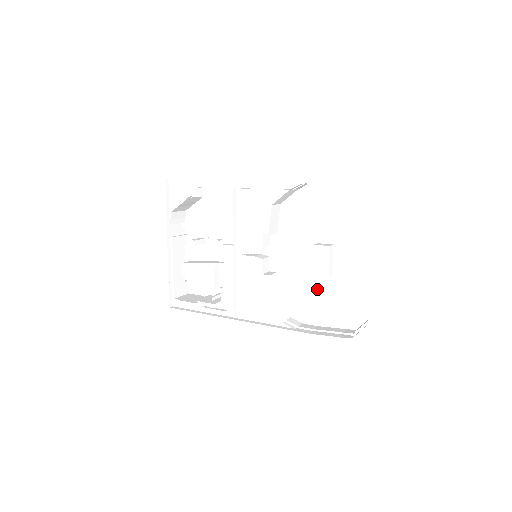
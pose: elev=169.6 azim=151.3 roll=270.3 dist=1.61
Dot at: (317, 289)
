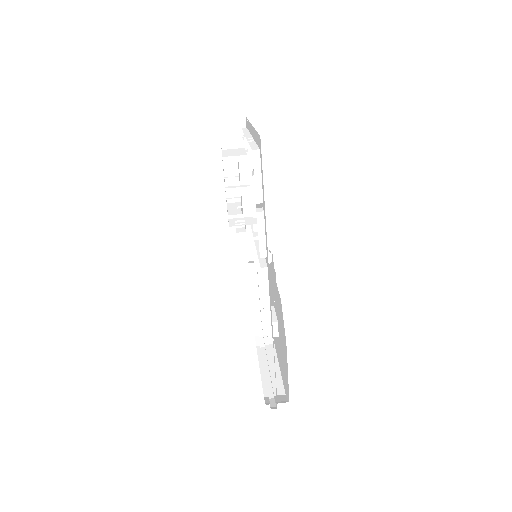
Dot at: occluded
